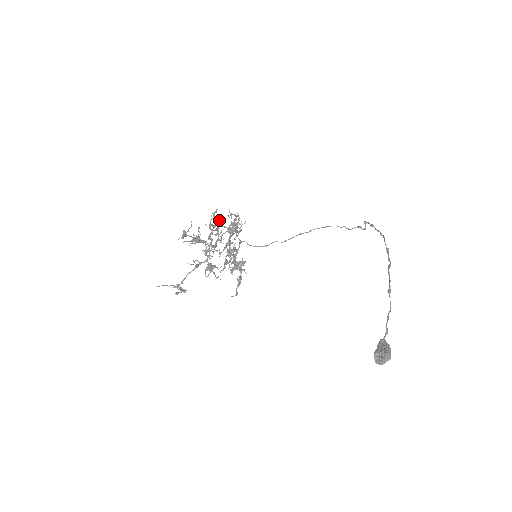
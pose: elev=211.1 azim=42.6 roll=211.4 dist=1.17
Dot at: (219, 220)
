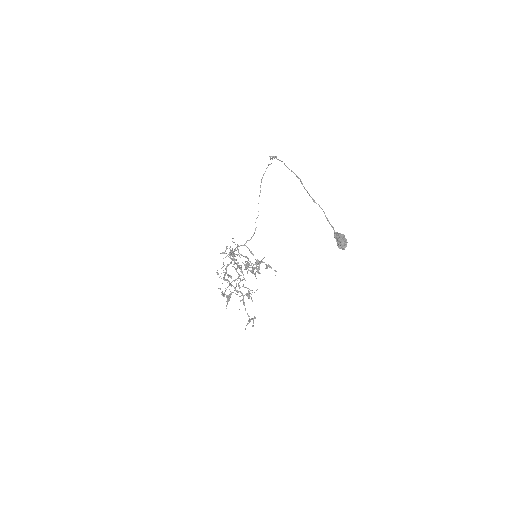
Dot at: (223, 272)
